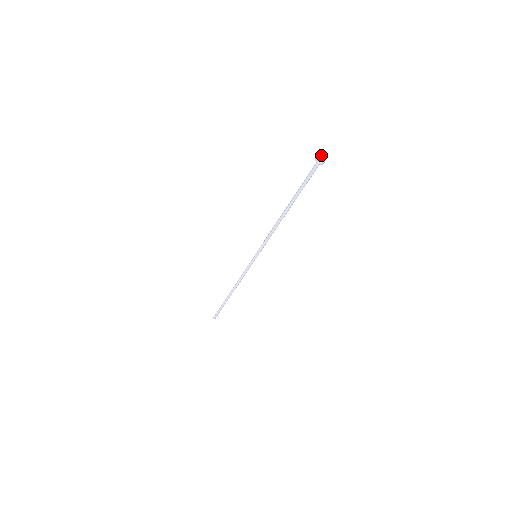
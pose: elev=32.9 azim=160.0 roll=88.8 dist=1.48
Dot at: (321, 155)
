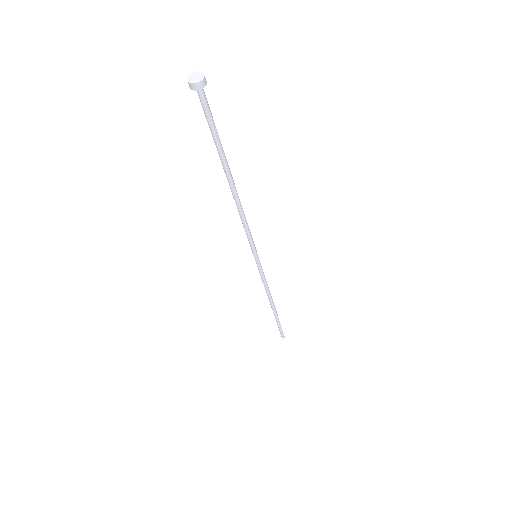
Dot at: (193, 74)
